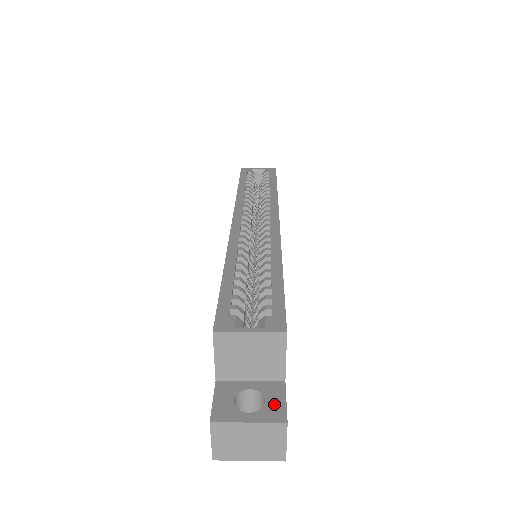
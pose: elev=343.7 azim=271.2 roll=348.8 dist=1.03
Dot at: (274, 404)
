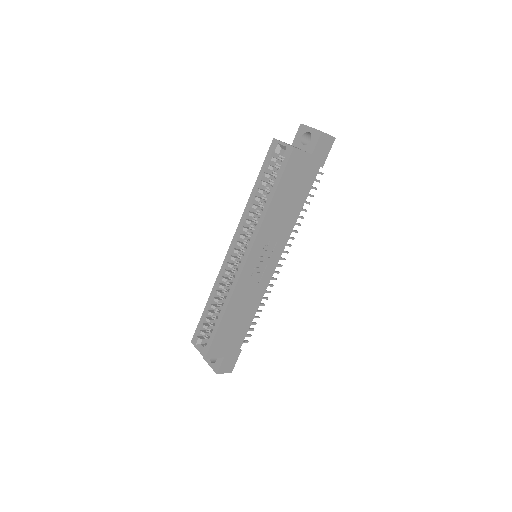
Dot at: (217, 364)
